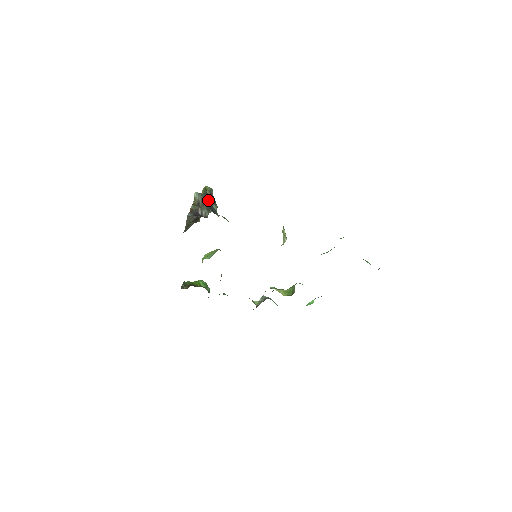
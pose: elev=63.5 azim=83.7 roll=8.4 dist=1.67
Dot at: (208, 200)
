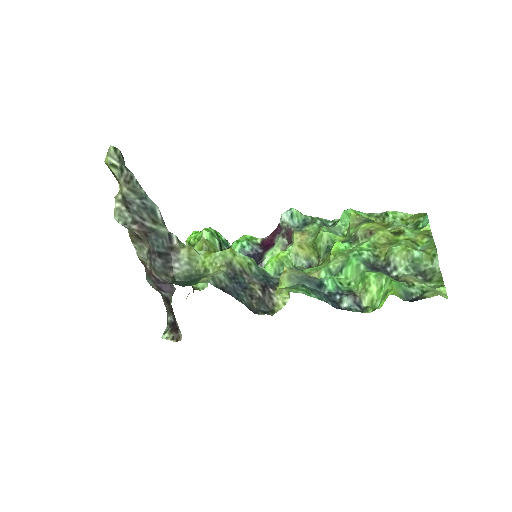
Dot at: (142, 222)
